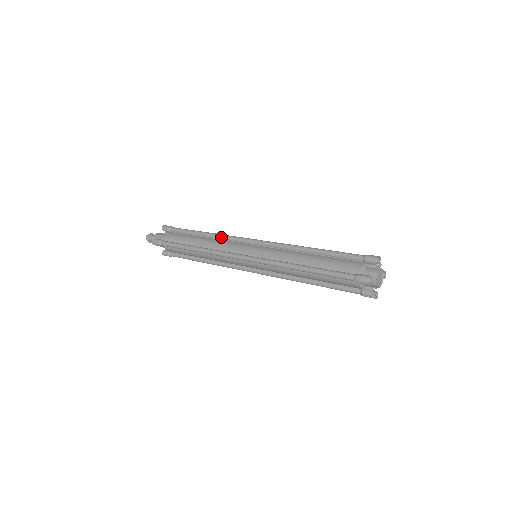
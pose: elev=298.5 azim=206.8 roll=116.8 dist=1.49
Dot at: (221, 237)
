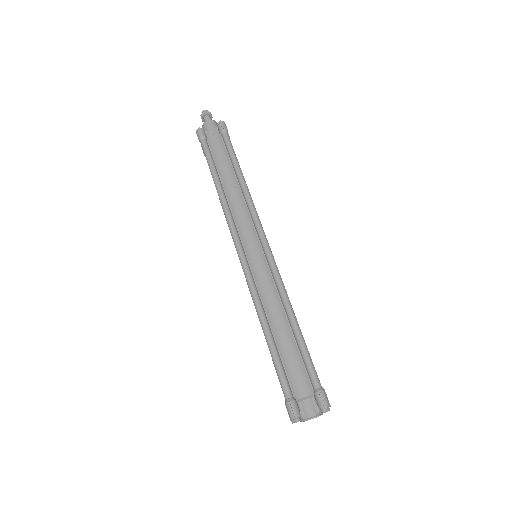
Dot at: (247, 201)
